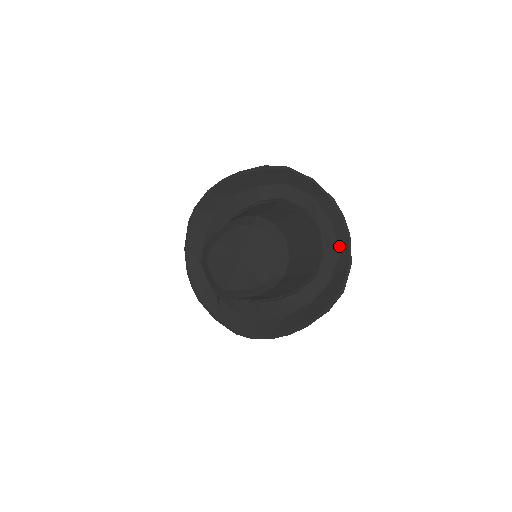
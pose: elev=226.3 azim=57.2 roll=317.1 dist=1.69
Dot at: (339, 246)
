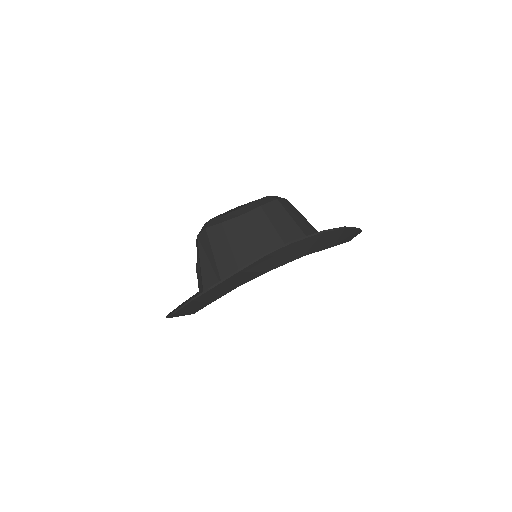
Dot at: occluded
